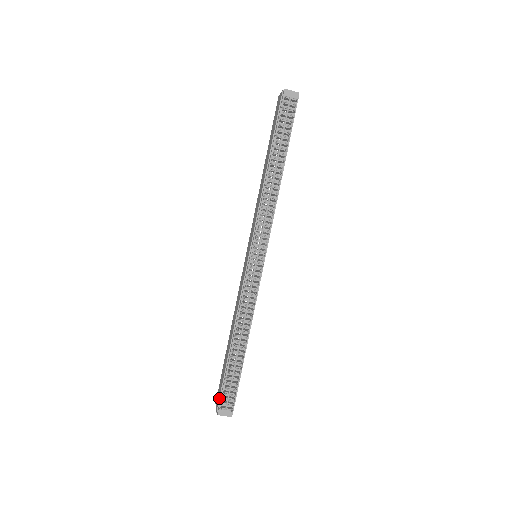
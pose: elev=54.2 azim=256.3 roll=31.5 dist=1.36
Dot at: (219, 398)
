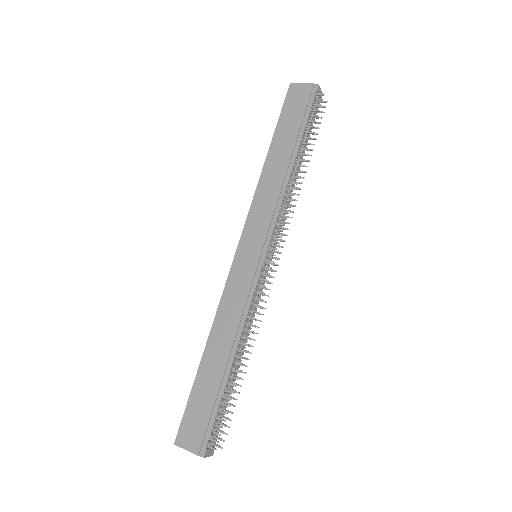
Dot at: (205, 435)
